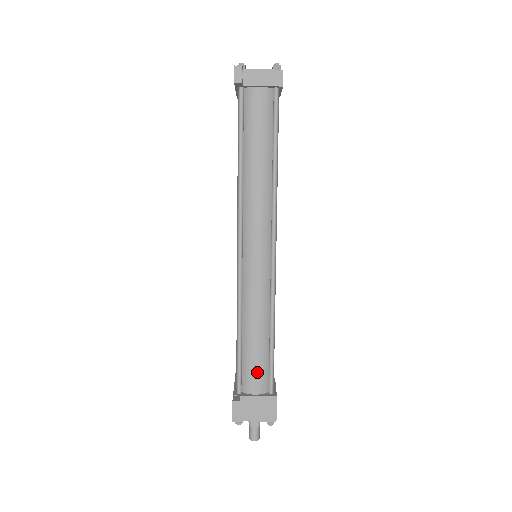
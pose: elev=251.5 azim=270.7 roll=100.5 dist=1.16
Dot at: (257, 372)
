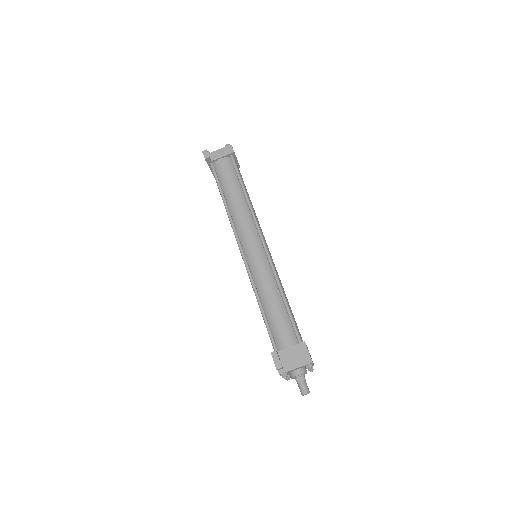
Dot at: (283, 329)
